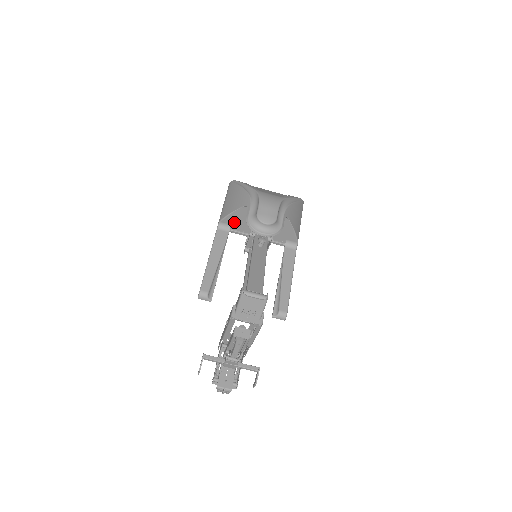
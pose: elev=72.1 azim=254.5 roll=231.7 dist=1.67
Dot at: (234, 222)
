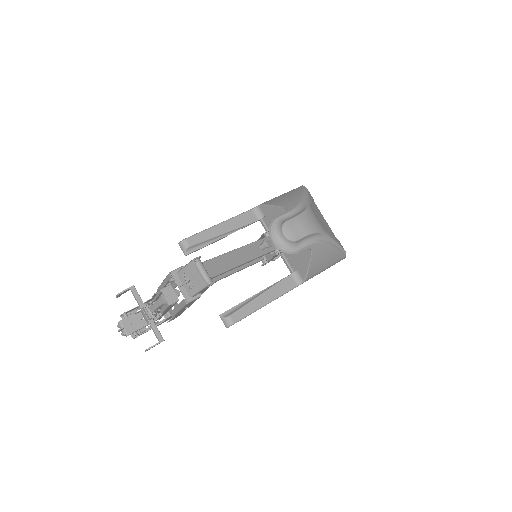
Dot at: (269, 216)
